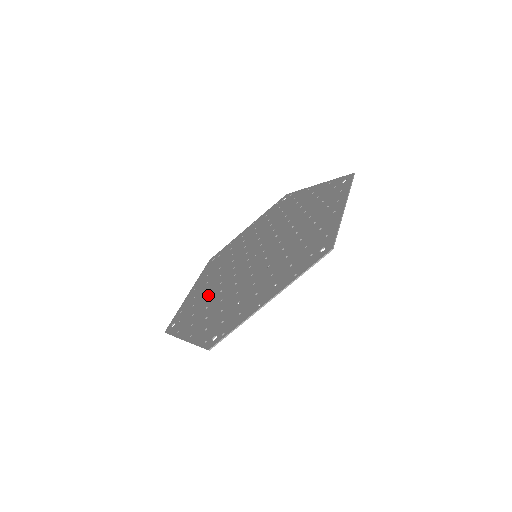
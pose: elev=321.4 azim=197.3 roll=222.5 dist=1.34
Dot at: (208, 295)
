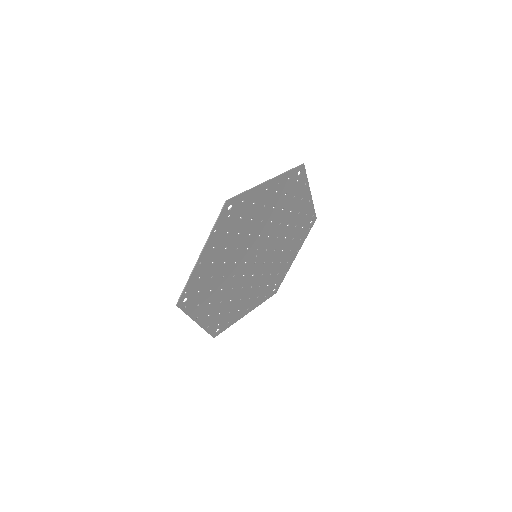
Dot at: (233, 298)
